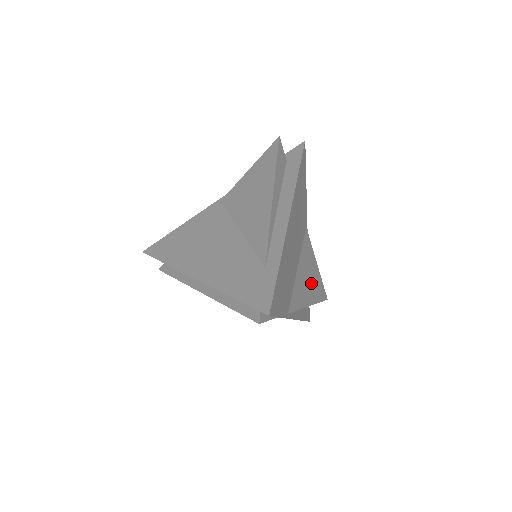
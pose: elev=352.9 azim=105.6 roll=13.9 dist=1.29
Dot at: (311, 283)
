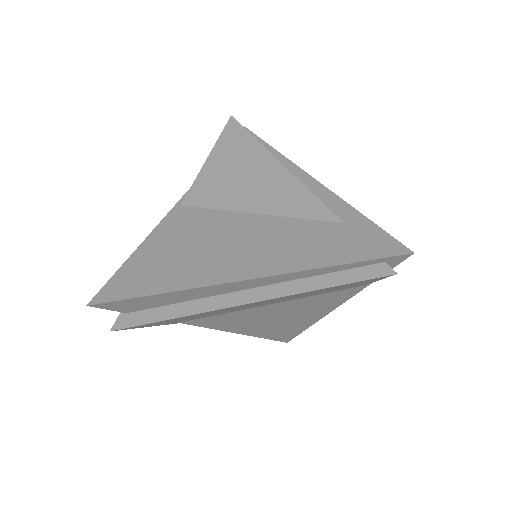
Dot at: occluded
